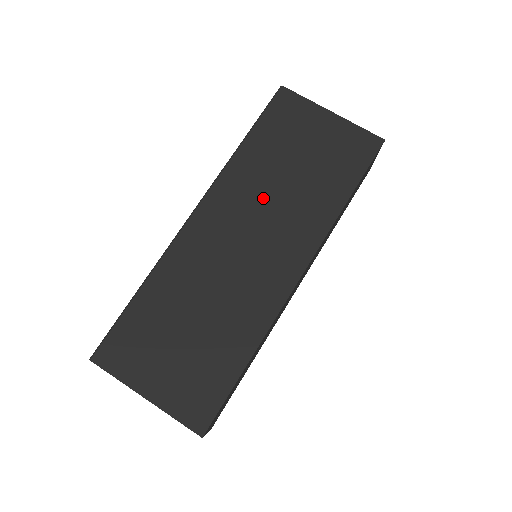
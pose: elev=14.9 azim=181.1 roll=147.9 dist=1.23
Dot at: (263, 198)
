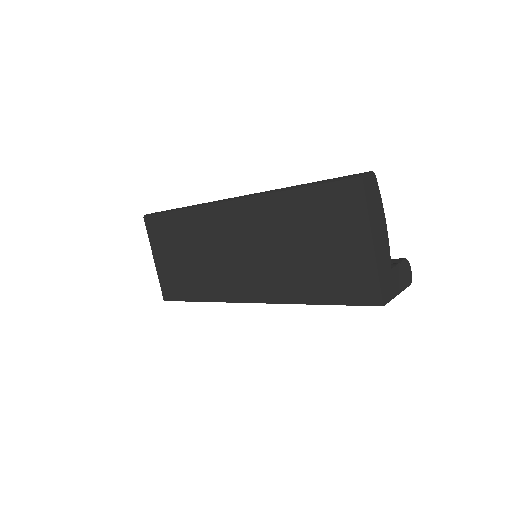
Dot at: (270, 241)
